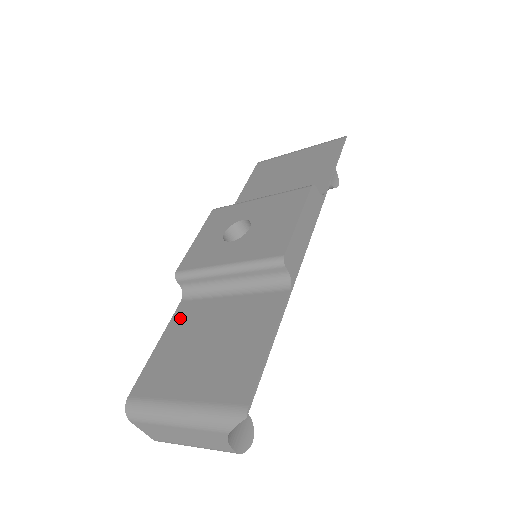
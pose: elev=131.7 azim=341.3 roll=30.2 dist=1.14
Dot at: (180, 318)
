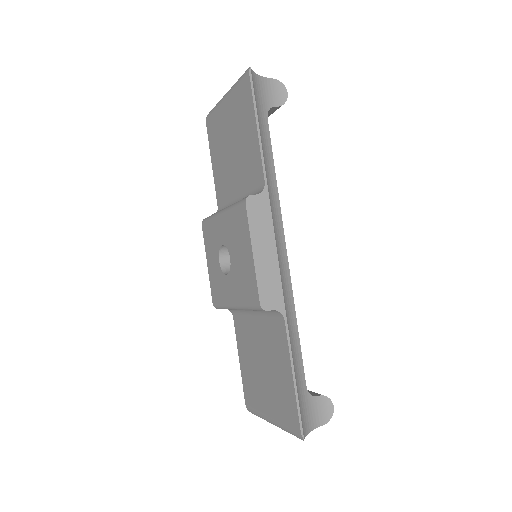
Dot at: (239, 336)
